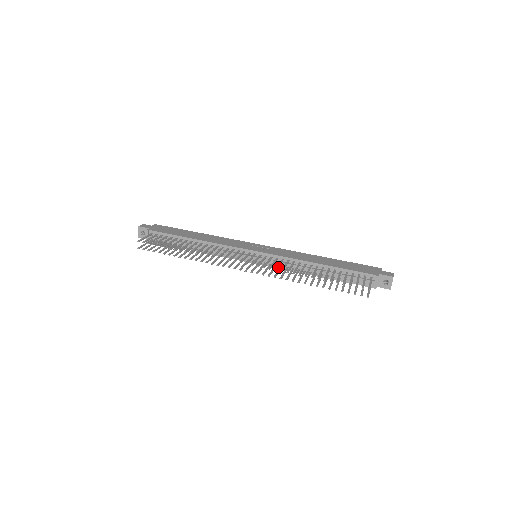
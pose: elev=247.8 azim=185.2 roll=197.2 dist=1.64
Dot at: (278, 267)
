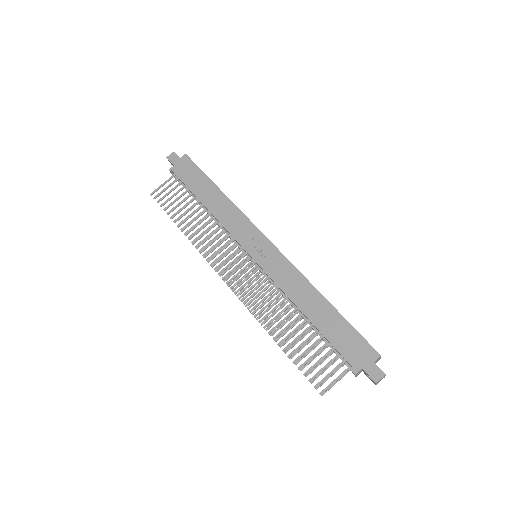
Dot at: occluded
